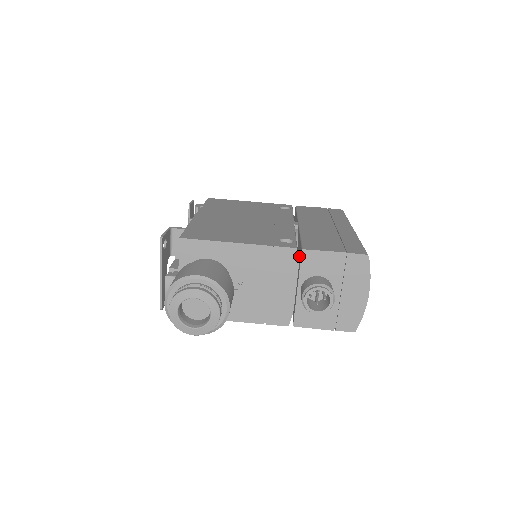
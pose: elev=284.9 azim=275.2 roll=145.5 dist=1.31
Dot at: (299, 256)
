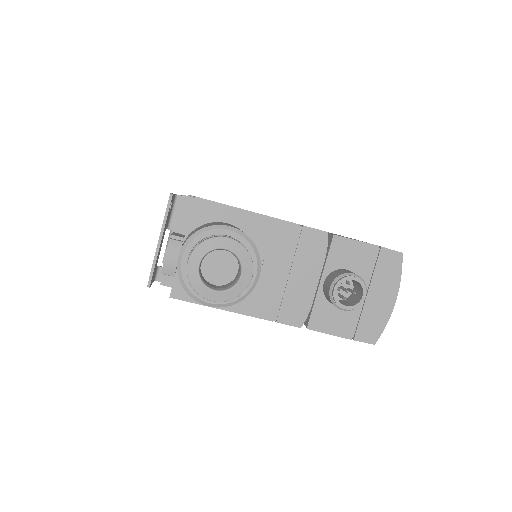
Dot at: occluded
